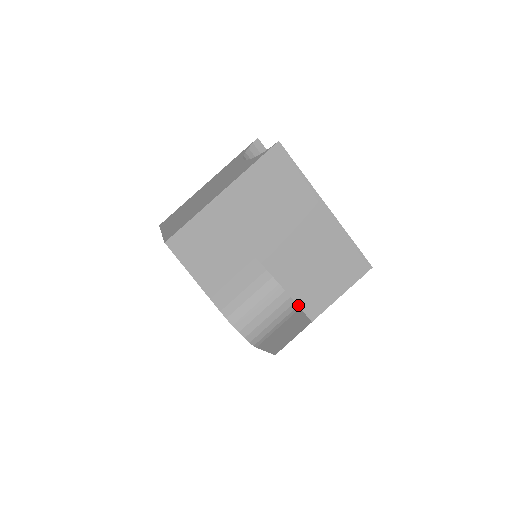
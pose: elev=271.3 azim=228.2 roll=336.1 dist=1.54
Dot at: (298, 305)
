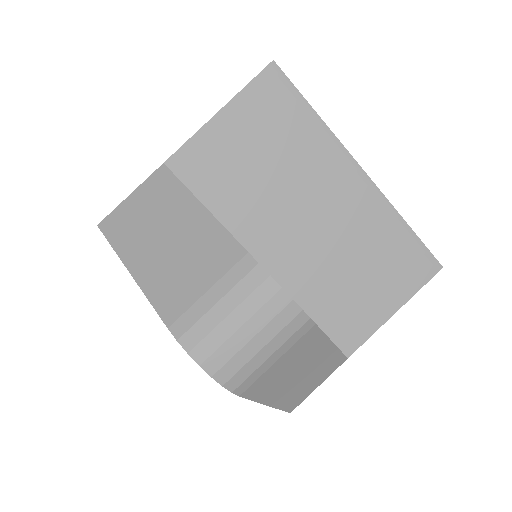
Dot at: (323, 329)
